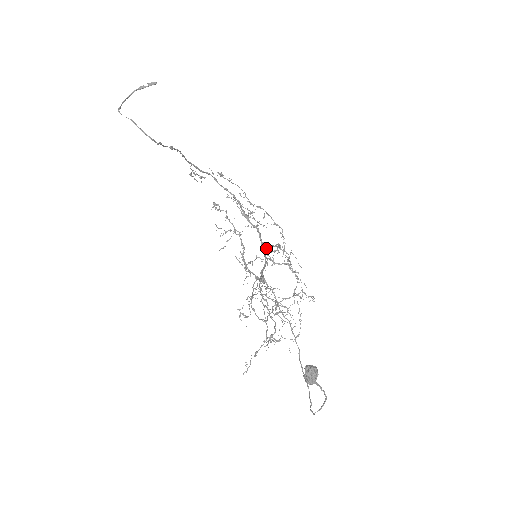
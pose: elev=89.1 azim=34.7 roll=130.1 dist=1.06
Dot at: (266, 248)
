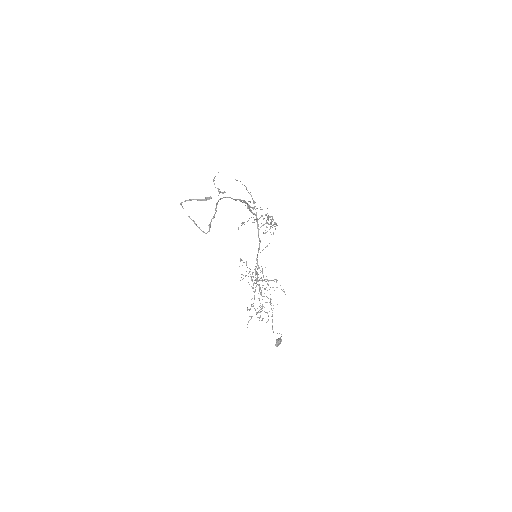
Dot at: occluded
